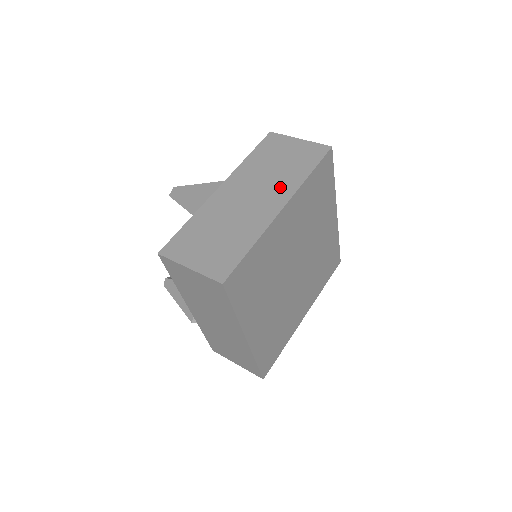
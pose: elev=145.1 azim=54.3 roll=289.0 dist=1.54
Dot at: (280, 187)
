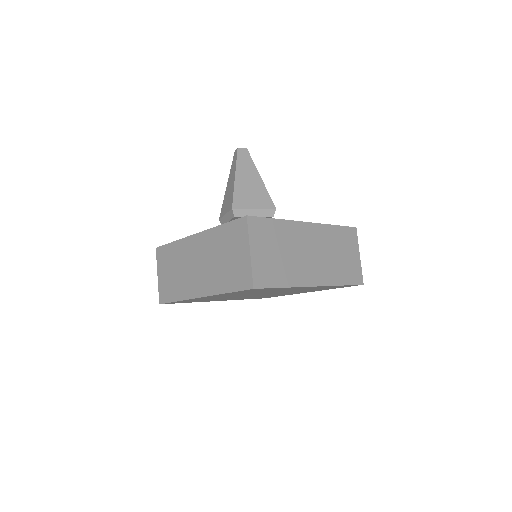
Dot at: (210, 280)
